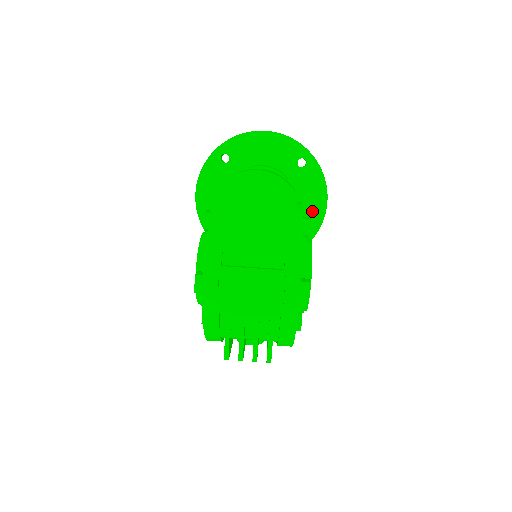
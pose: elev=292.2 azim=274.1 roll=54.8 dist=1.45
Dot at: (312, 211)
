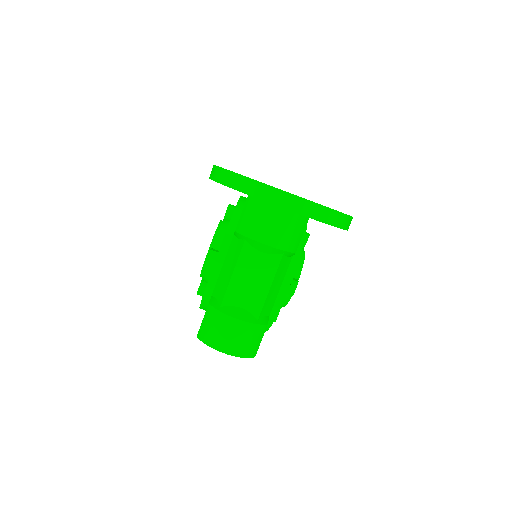
Dot at: occluded
